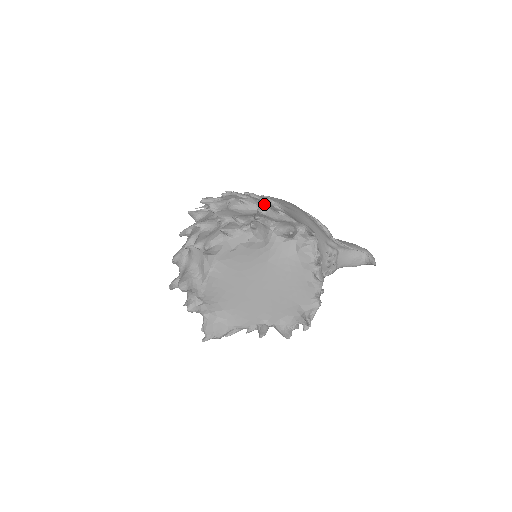
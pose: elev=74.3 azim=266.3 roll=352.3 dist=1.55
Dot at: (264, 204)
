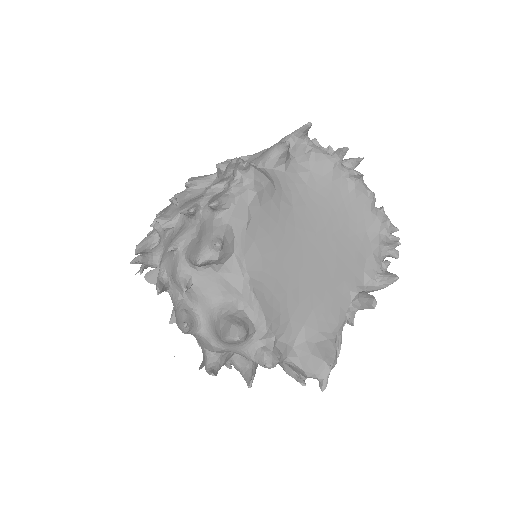
Dot at: occluded
